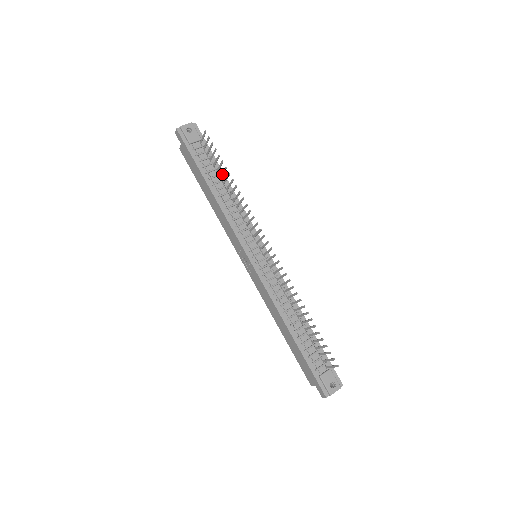
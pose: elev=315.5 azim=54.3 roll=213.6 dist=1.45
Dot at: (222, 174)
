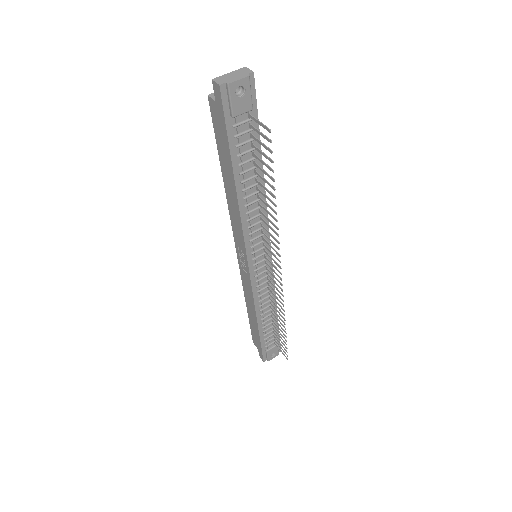
Dot at: (262, 179)
